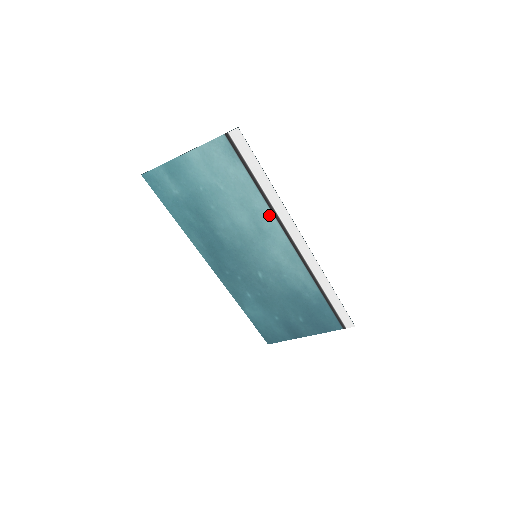
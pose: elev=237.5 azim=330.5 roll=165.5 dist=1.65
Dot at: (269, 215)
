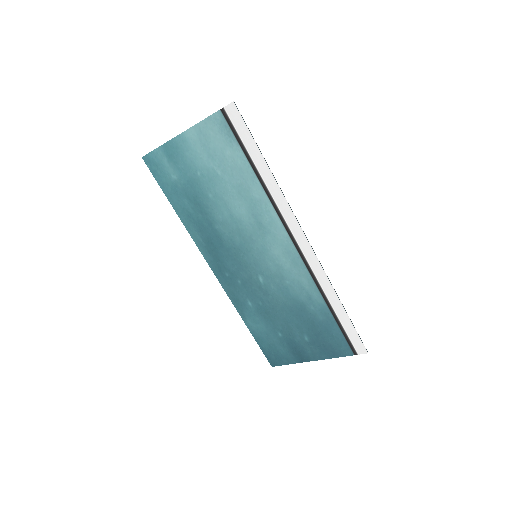
Dot at: (268, 206)
